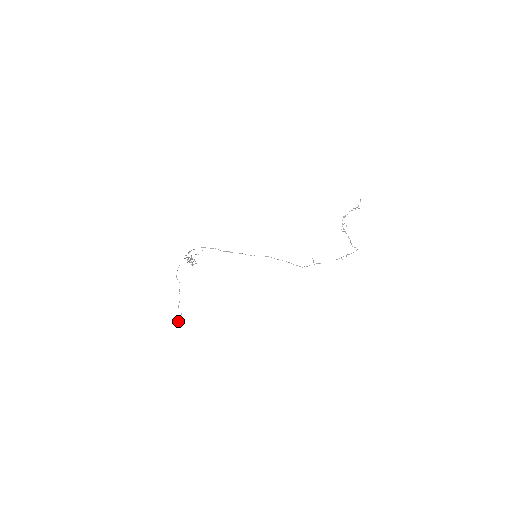
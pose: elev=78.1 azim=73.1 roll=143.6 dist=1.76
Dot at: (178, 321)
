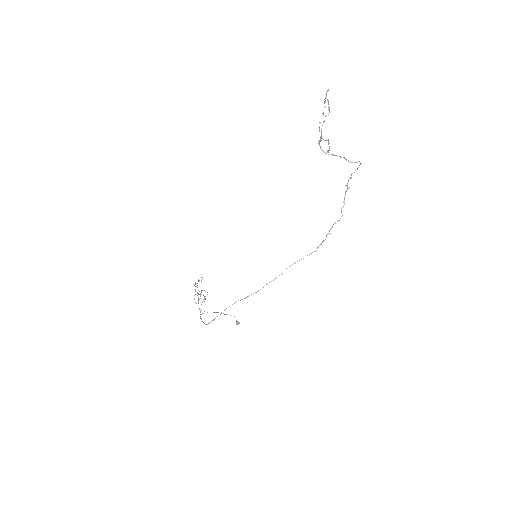
Dot at: (237, 324)
